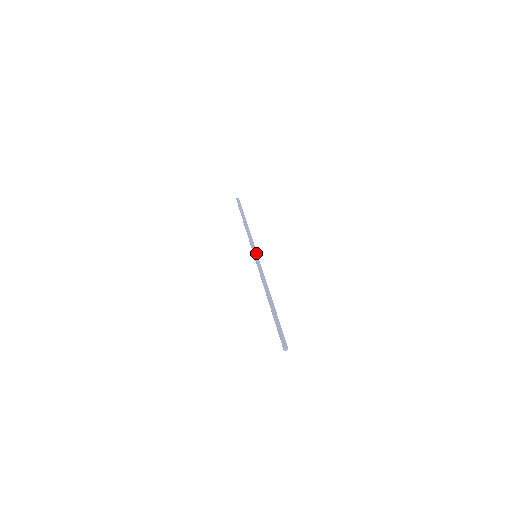
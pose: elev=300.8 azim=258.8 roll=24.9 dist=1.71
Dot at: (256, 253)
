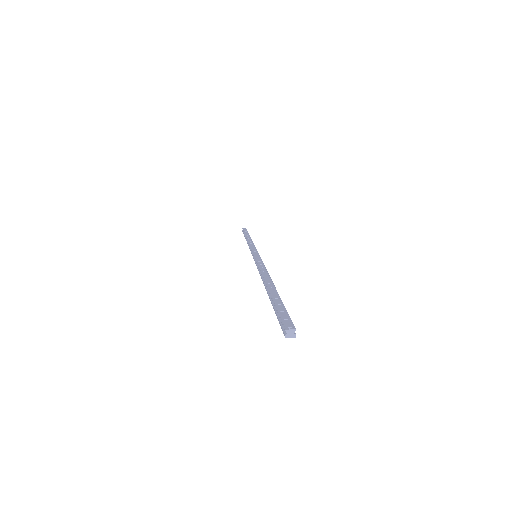
Dot at: (257, 252)
